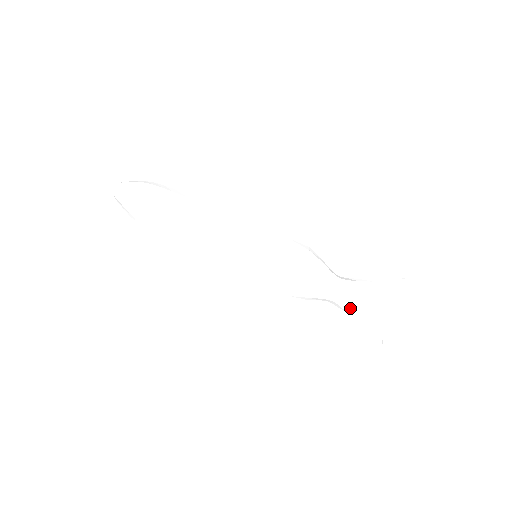
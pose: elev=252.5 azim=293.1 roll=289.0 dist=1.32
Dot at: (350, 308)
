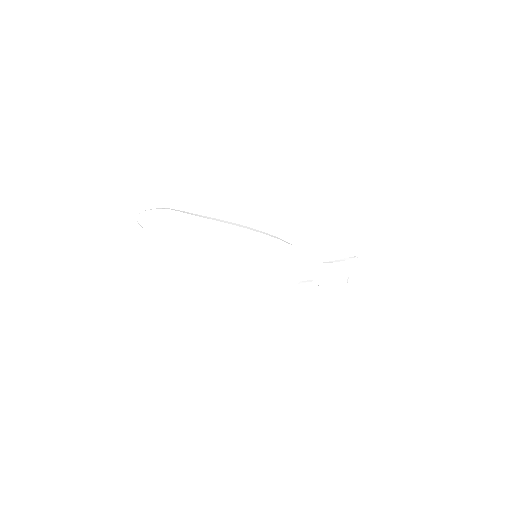
Dot at: (328, 284)
